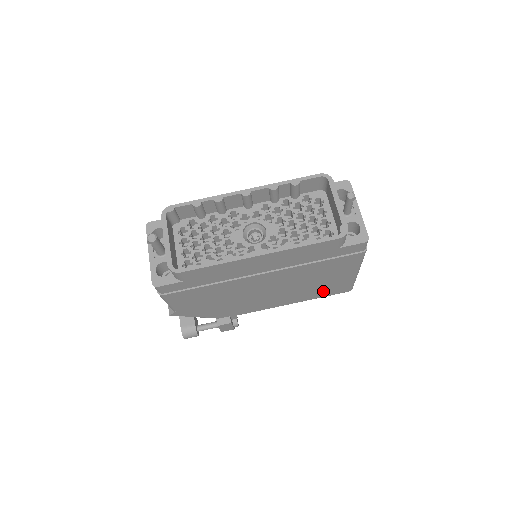
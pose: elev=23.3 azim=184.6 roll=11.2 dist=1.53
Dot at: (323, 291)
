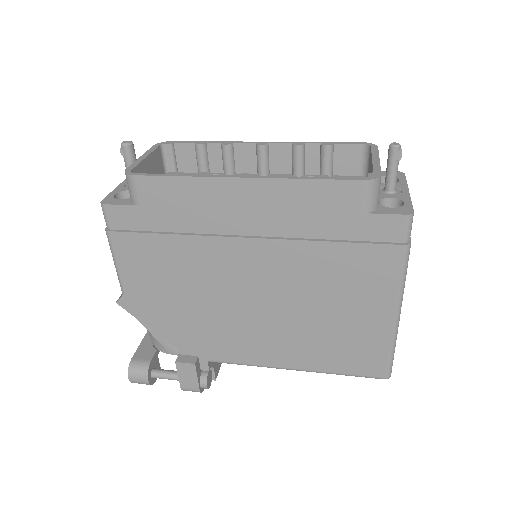
Dot at: (341, 352)
